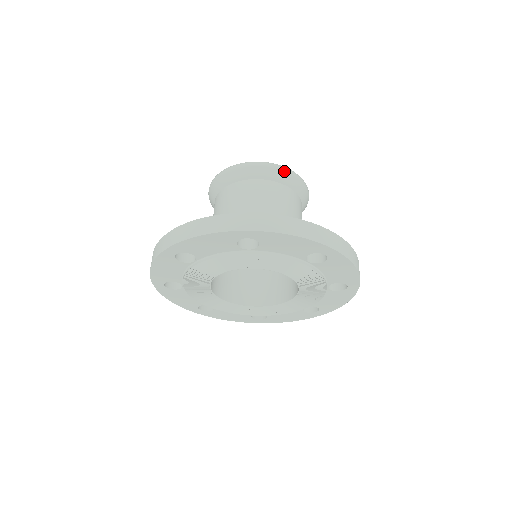
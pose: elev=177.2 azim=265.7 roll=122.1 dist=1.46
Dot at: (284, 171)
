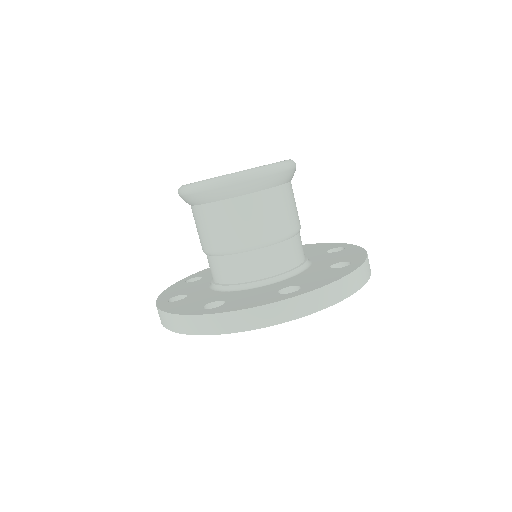
Dot at: (238, 183)
